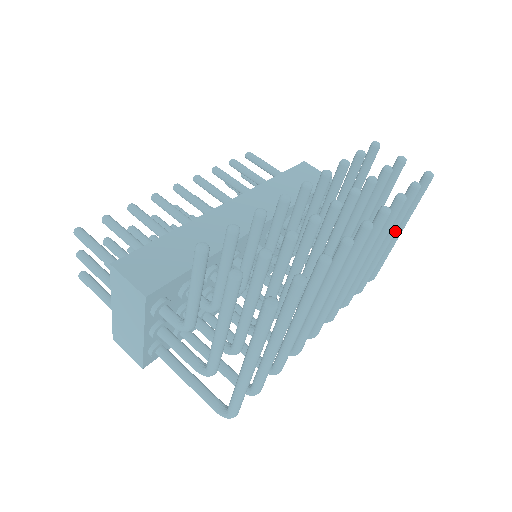
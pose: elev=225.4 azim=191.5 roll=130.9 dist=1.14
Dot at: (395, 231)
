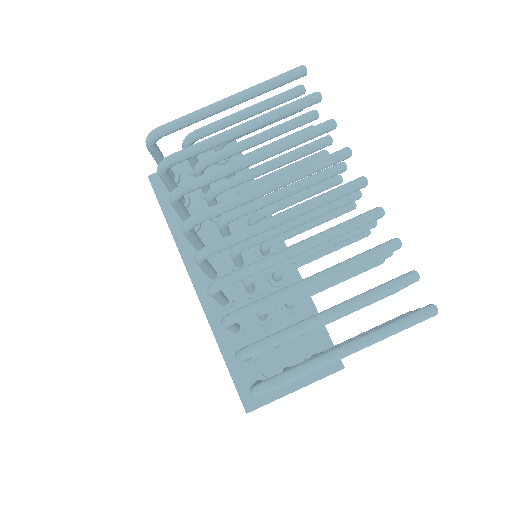
Dot at: (358, 300)
